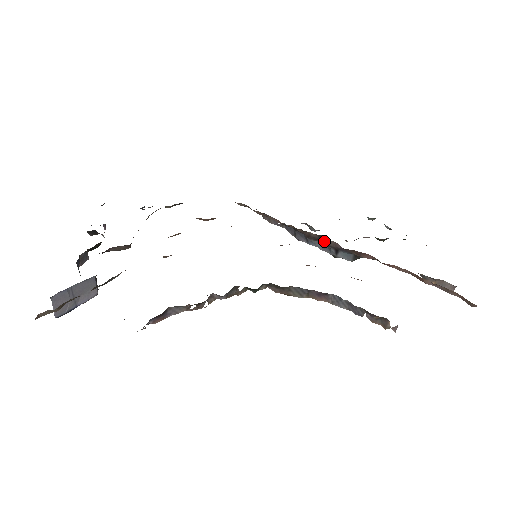
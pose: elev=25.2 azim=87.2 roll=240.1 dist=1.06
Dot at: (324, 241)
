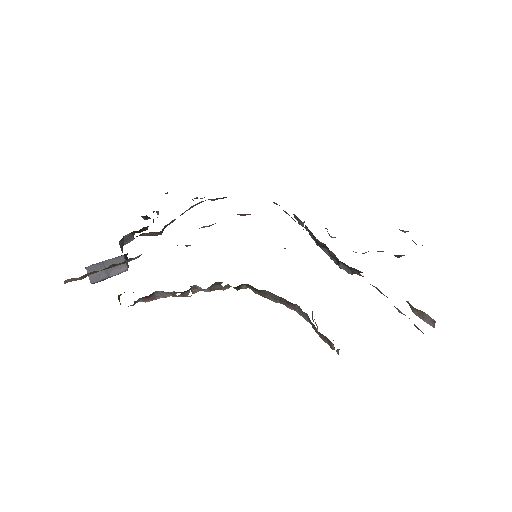
Dot at: occluded
